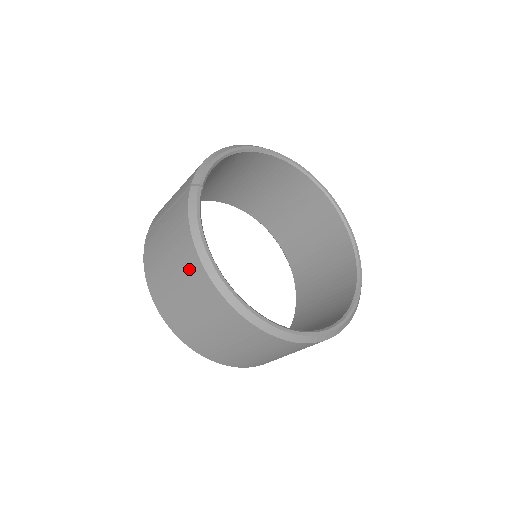
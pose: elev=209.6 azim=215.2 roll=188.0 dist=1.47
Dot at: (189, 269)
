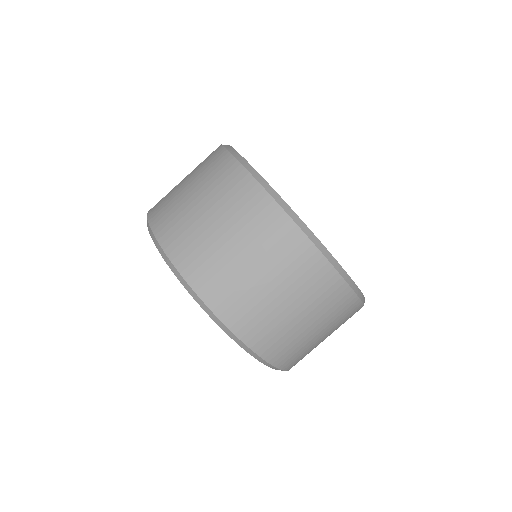
Dot at: (228, 183)
